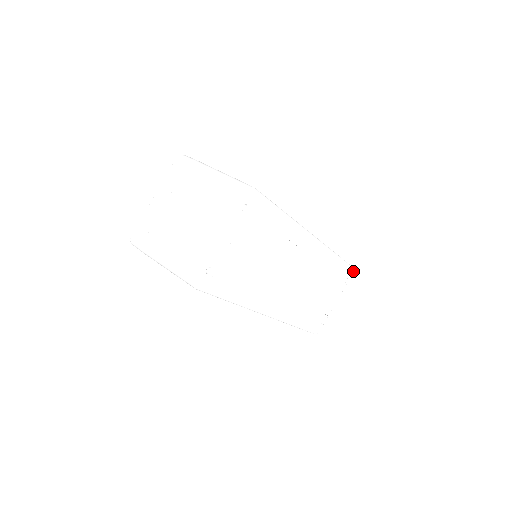
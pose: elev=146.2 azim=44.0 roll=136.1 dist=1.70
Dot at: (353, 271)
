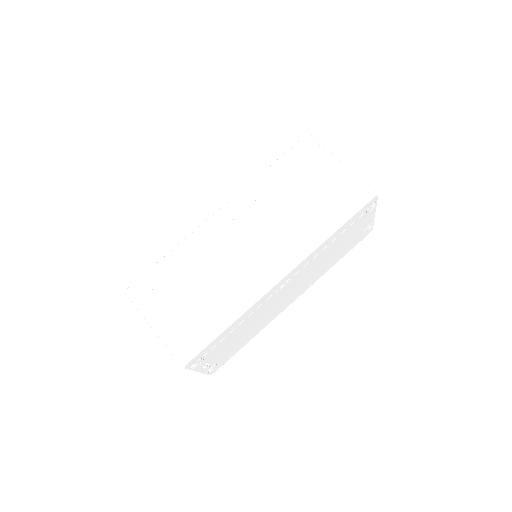
Dot at: (376, 196)
